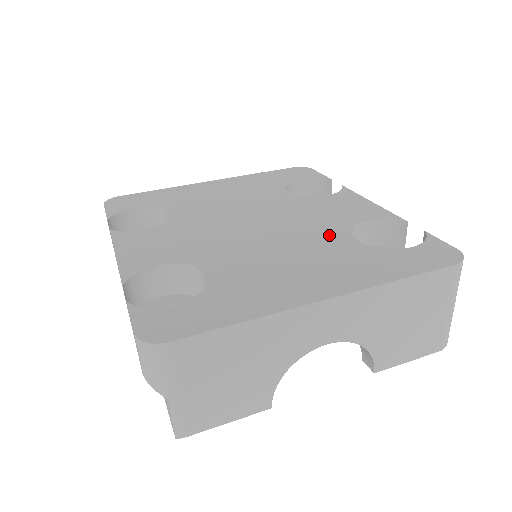
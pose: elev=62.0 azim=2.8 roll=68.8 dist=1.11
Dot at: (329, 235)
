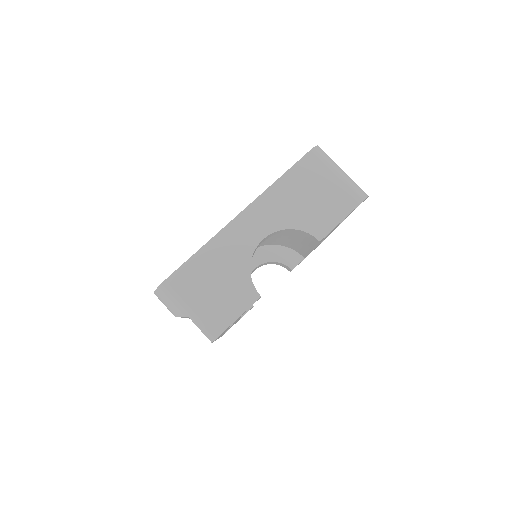
Dot at: occluded
